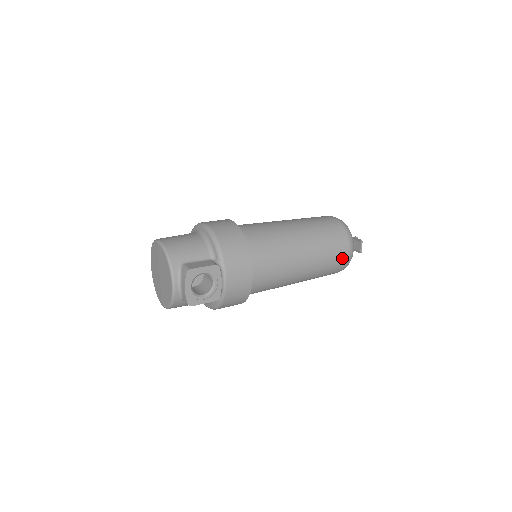
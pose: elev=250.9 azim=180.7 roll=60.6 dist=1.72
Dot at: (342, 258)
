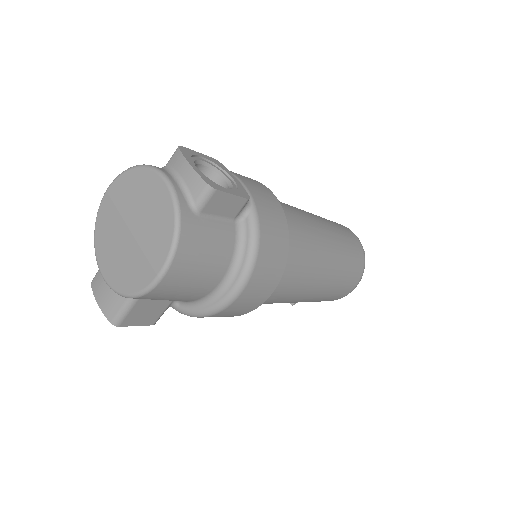
Dot at: (352, 235)
